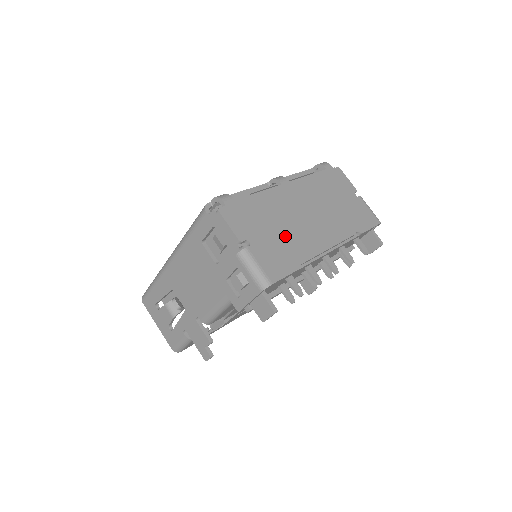
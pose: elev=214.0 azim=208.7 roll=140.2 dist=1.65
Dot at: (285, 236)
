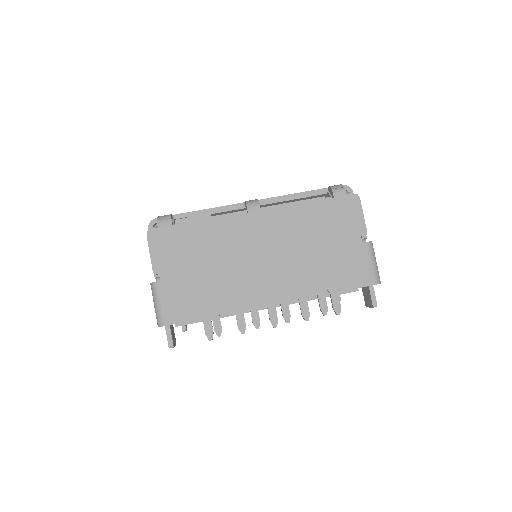
Dot at: (213, 277)
